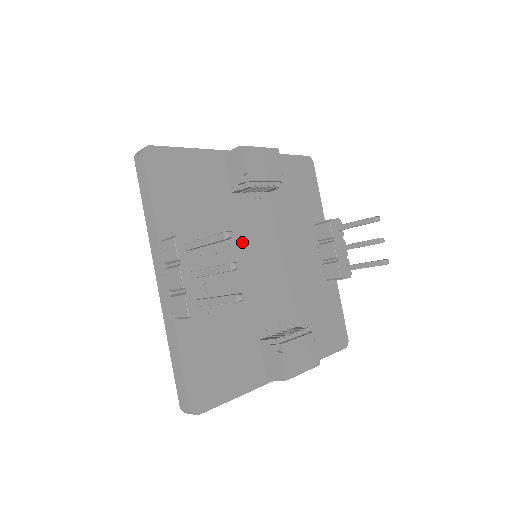
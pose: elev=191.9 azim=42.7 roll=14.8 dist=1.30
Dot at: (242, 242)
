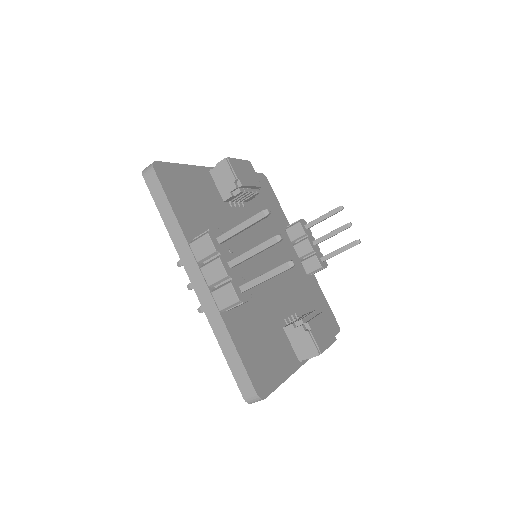
Dot at: (244, 244)
